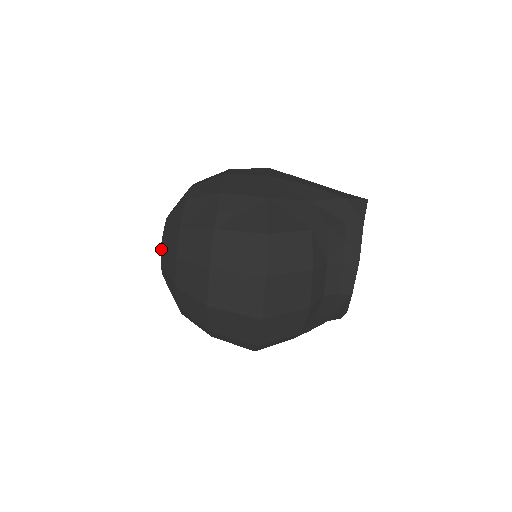
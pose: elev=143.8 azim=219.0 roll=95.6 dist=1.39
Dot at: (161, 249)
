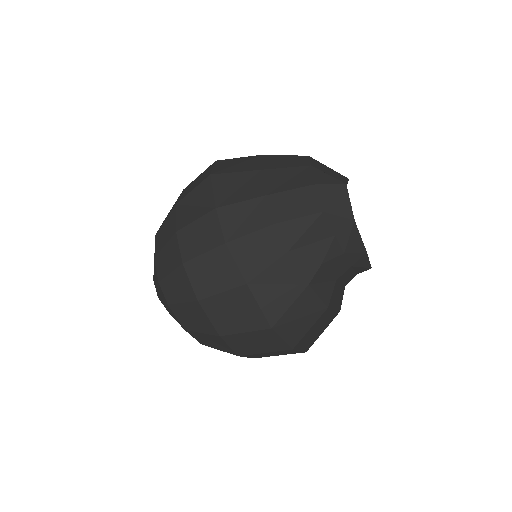
Dot at: occluded
